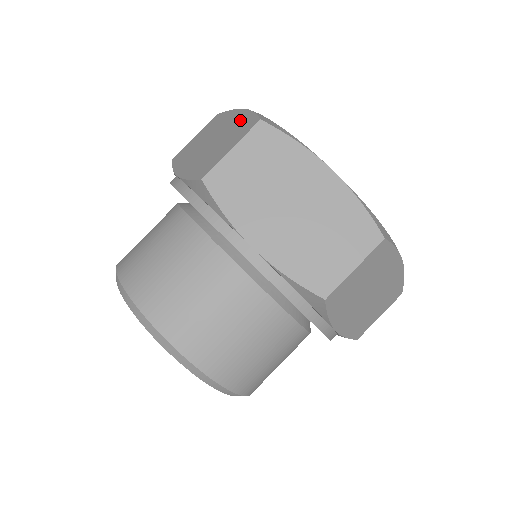
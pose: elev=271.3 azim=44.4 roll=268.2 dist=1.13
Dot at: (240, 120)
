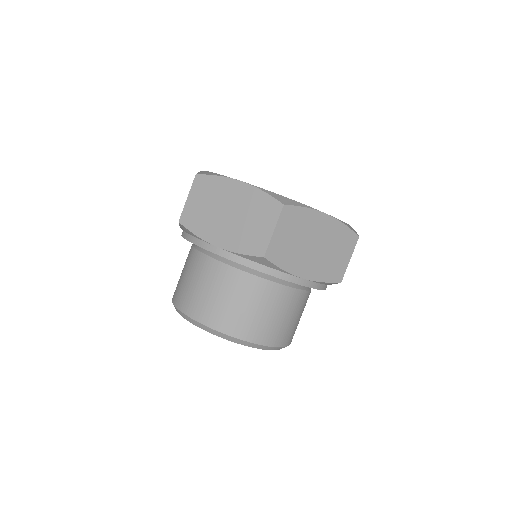
Dot at: (252, 197)
